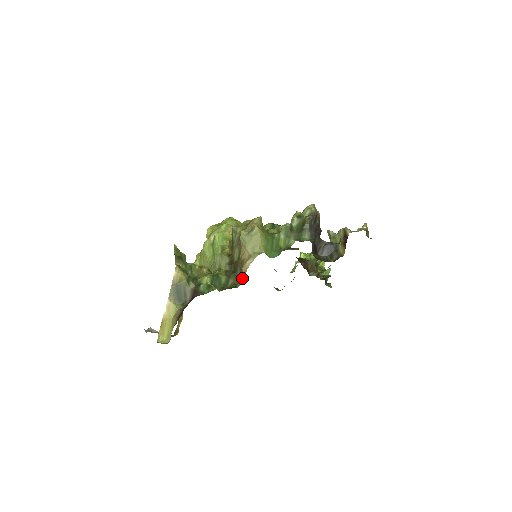
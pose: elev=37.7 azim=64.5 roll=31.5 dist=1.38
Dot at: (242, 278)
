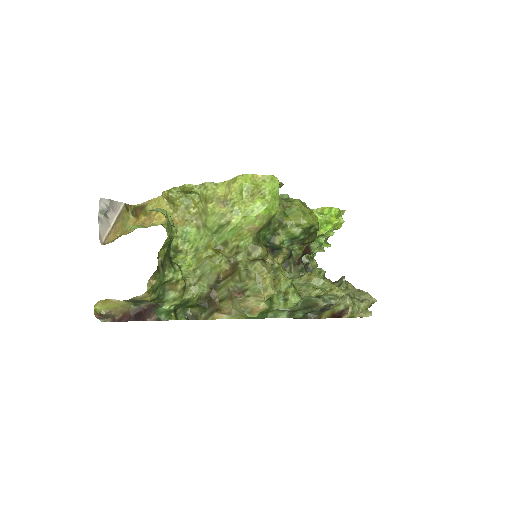
Dot at: (207, 318)
